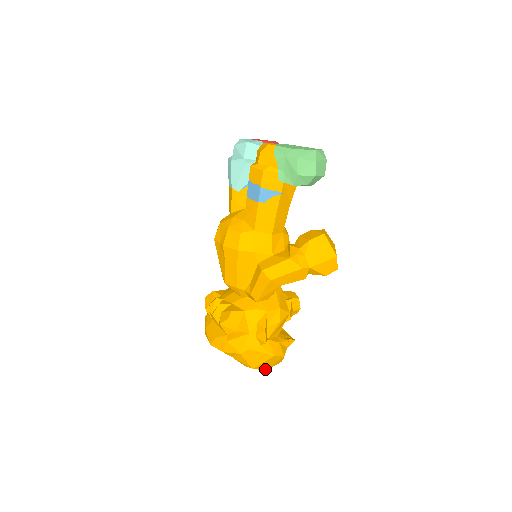
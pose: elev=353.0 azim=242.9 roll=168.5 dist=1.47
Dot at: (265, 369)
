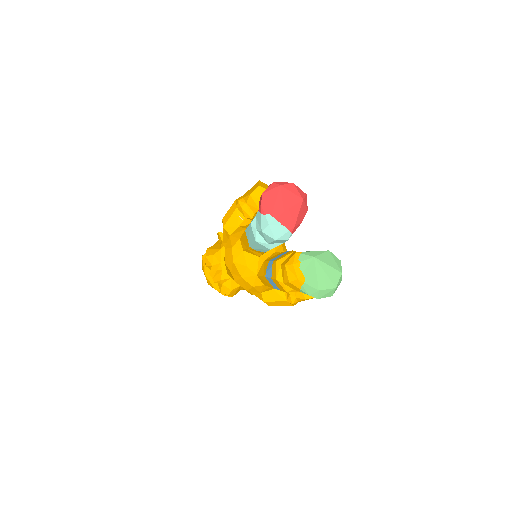
Dot at: occluded
